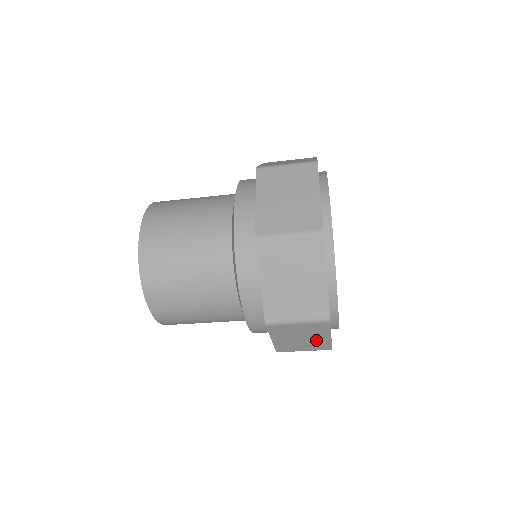
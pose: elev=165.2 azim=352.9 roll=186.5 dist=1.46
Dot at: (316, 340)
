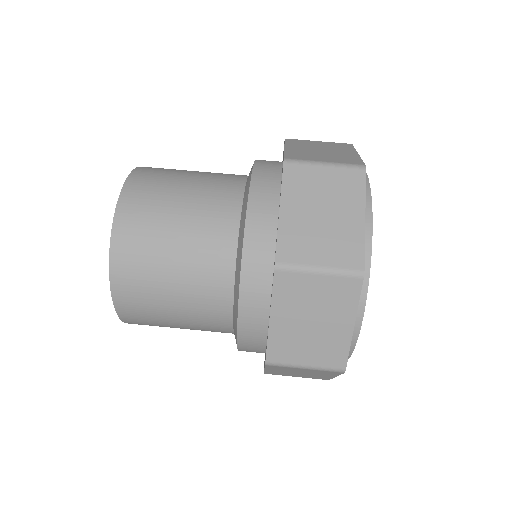
Dot at: (331, 333)
